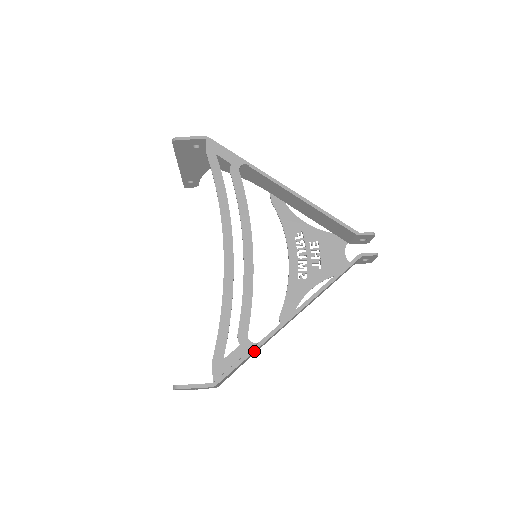
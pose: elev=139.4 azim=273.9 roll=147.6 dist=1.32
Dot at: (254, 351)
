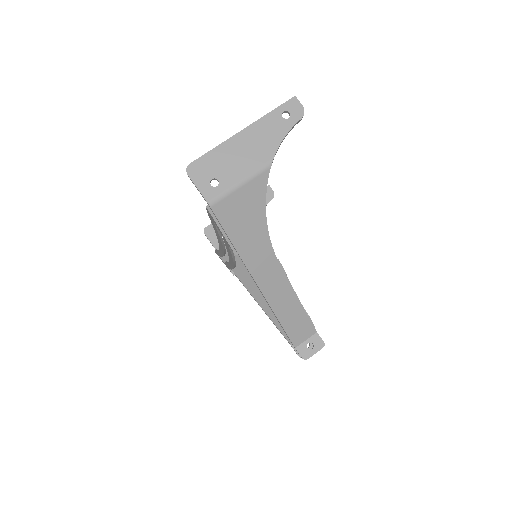
Dot at: occluded
